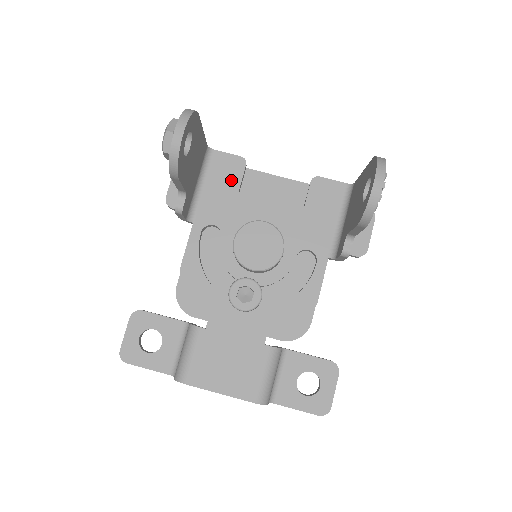
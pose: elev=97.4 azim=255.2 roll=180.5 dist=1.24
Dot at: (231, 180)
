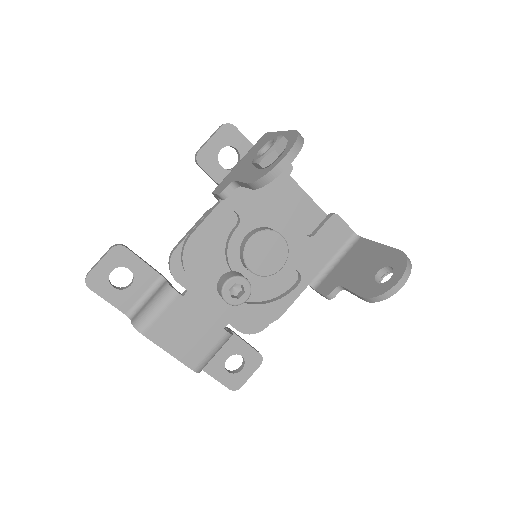
Dot at: occluded
